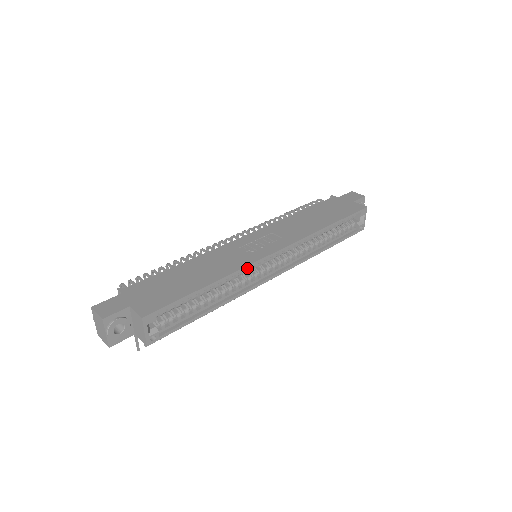
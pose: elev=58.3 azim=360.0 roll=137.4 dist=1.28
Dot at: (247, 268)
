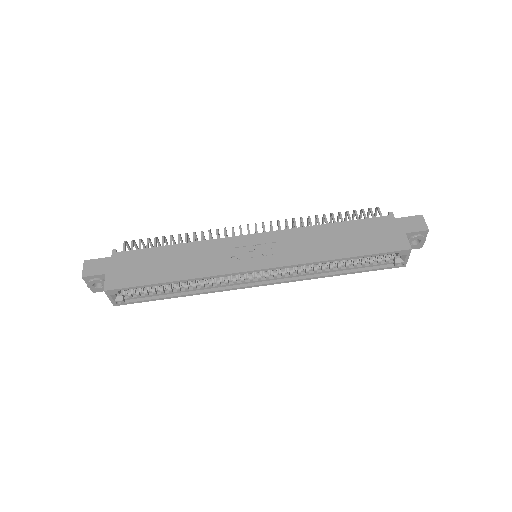
Dot at: (218, 276)
